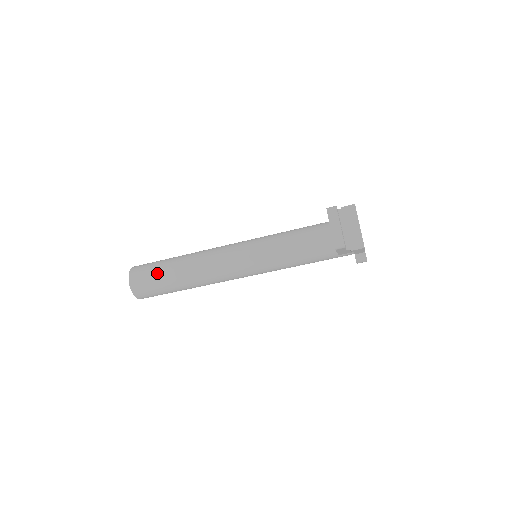
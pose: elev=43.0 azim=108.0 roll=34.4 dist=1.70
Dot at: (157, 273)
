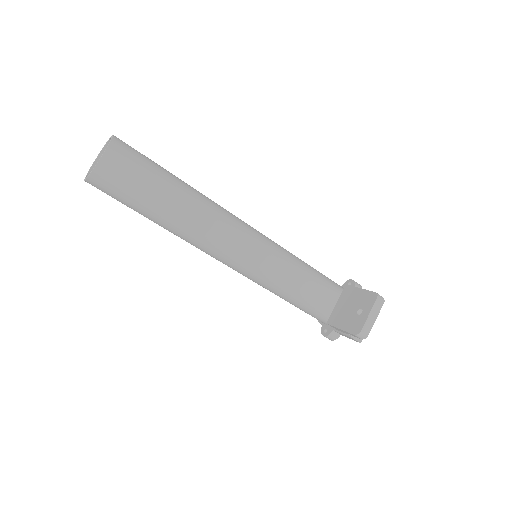
Dot at: (150, 181)
